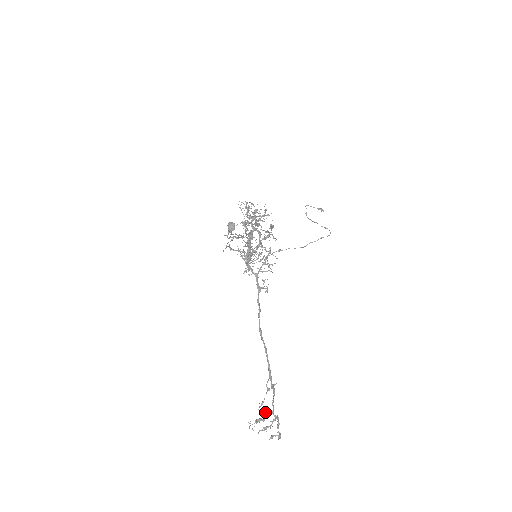
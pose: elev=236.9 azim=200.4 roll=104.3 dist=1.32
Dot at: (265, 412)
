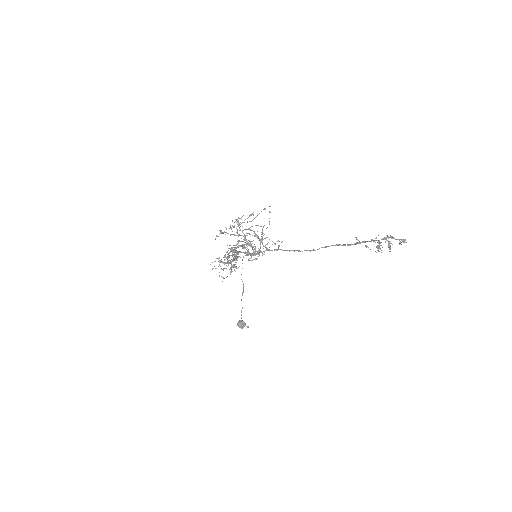
Dot at: occluded
